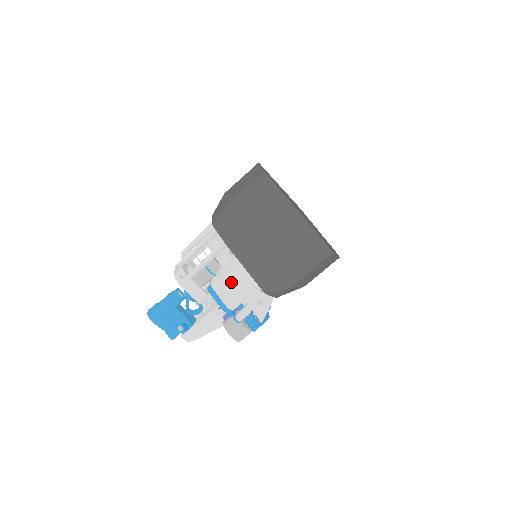
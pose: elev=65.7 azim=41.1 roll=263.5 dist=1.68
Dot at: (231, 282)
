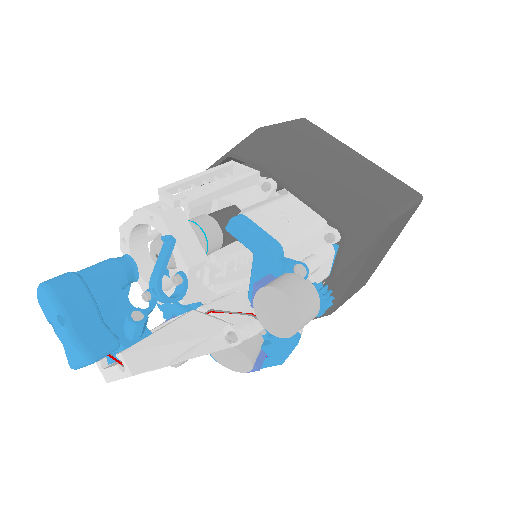
Dot at: (279, 215)
